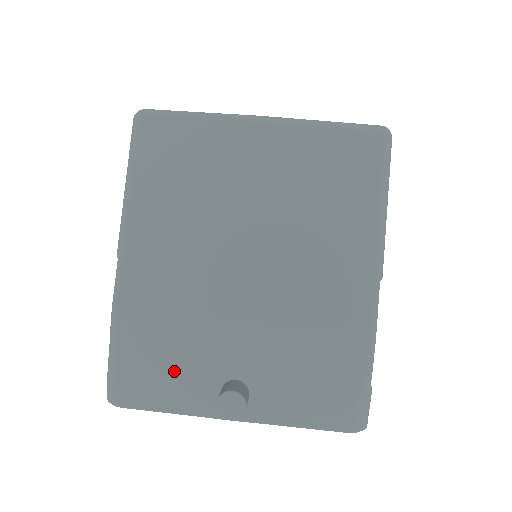
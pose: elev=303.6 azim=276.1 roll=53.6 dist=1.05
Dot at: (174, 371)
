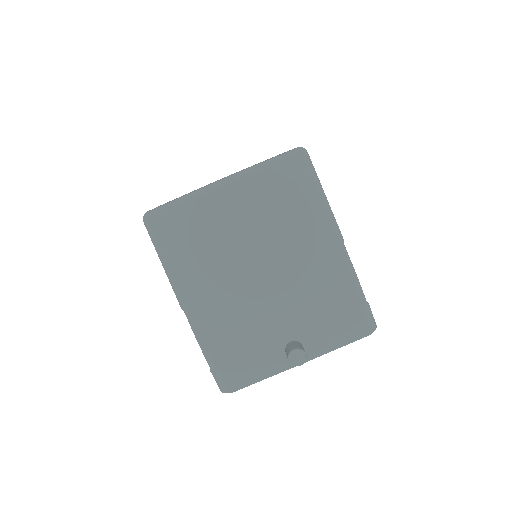
Dot at: (253, 356)
